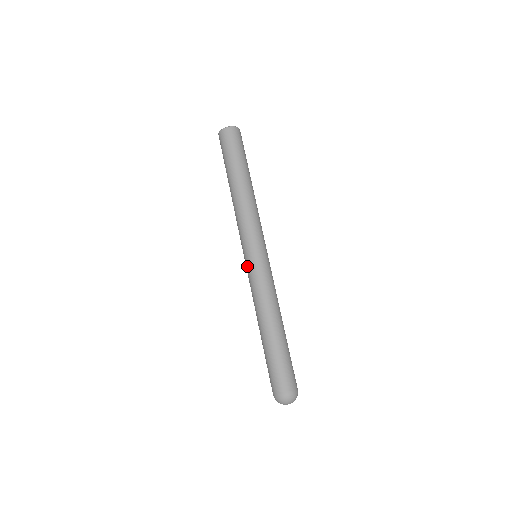
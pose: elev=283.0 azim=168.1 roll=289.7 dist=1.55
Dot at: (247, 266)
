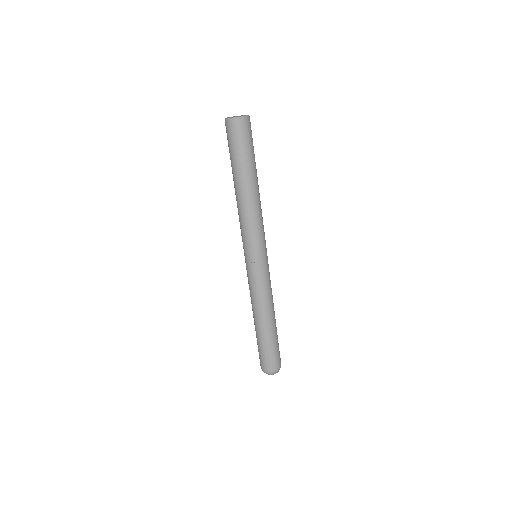
Dot at: (246, 266)
